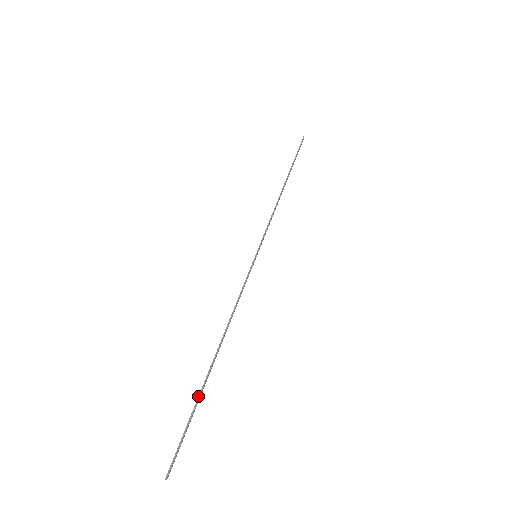
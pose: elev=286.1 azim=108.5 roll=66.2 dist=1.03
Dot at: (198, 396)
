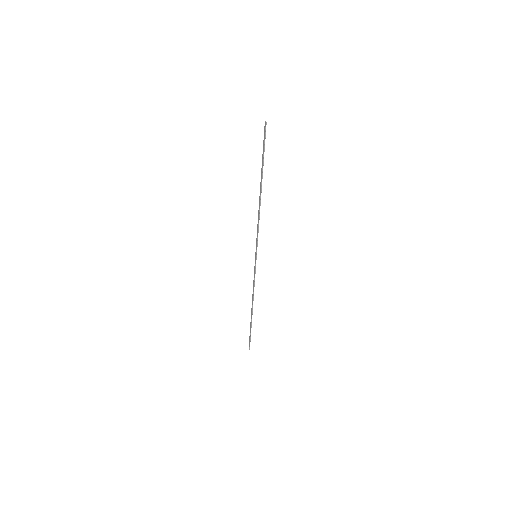
Dot at: occluded
